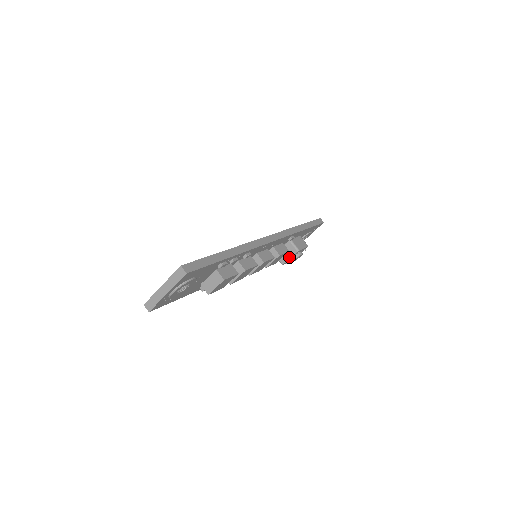
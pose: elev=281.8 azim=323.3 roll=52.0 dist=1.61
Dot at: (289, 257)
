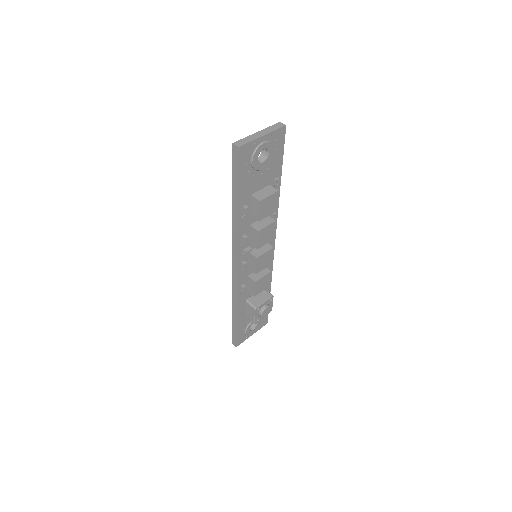
Dot at: (263, 301)
